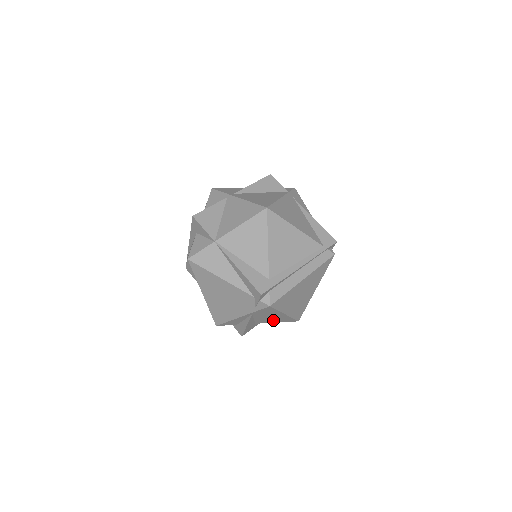
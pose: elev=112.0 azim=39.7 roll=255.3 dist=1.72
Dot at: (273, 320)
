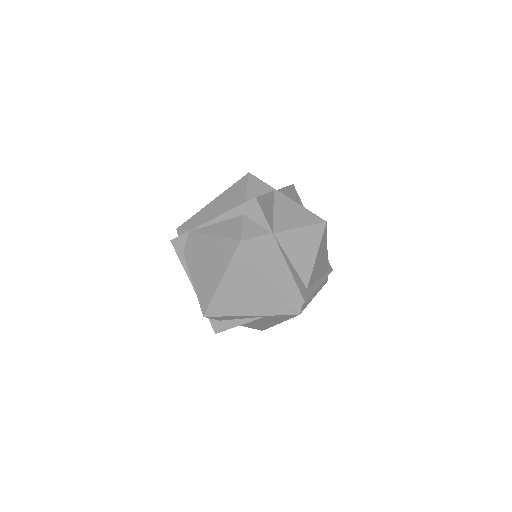
Dot at: (253, 325)
